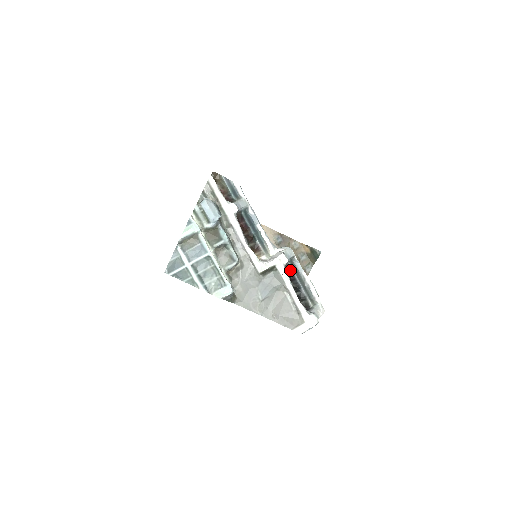
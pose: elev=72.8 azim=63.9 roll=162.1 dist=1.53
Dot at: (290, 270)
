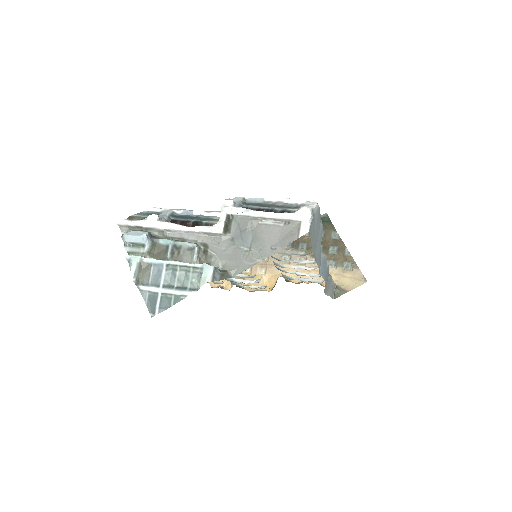
Dot at: (251, 209)
